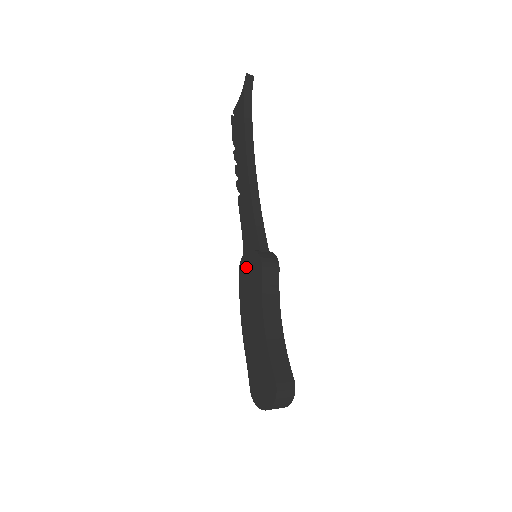
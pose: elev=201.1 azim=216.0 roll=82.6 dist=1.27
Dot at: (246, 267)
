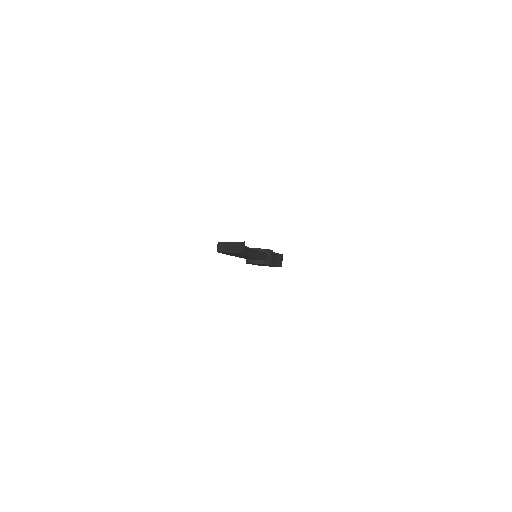
Dot at: occluded
